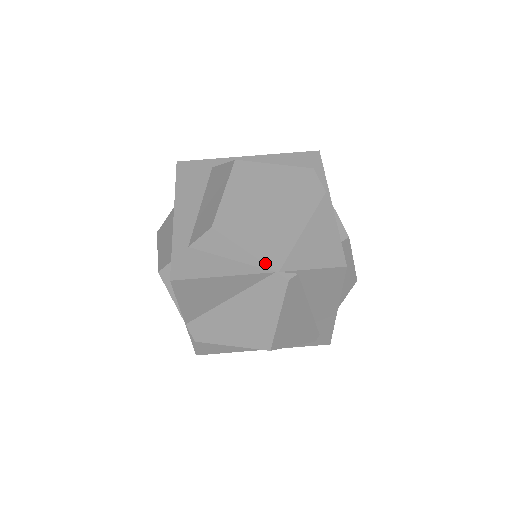
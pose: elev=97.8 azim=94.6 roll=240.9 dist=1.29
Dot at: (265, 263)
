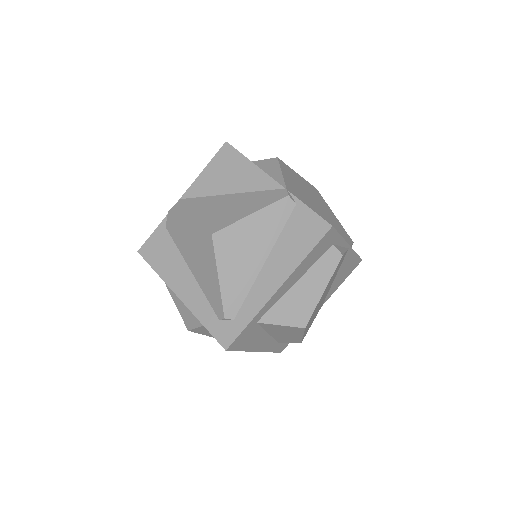
Dot at: (285, 183)
